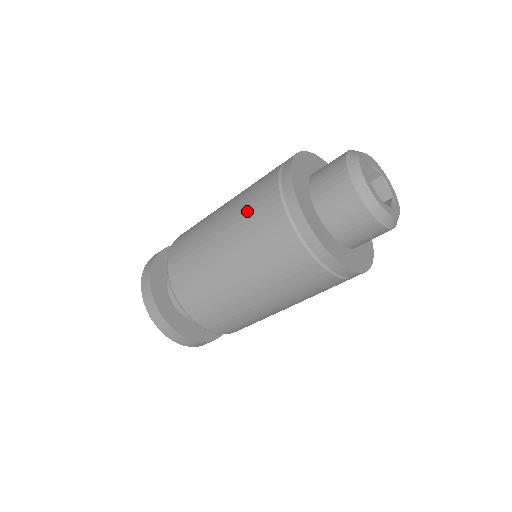
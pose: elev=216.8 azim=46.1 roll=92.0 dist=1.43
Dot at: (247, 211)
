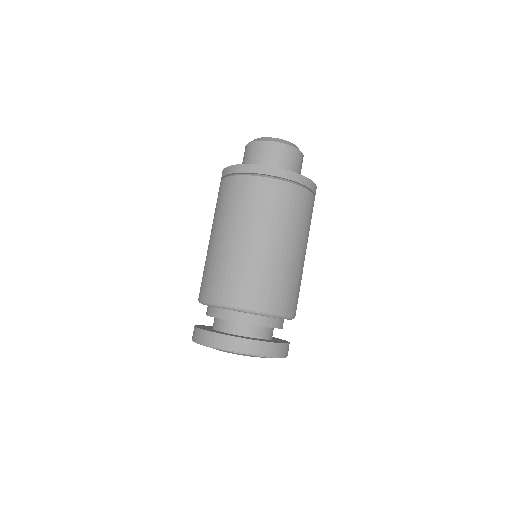
Dot at: occluded
